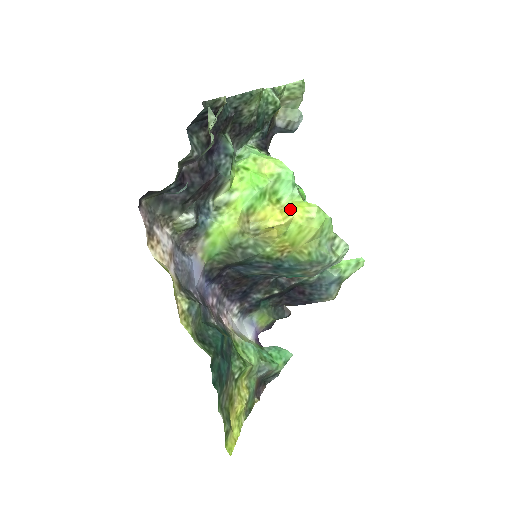
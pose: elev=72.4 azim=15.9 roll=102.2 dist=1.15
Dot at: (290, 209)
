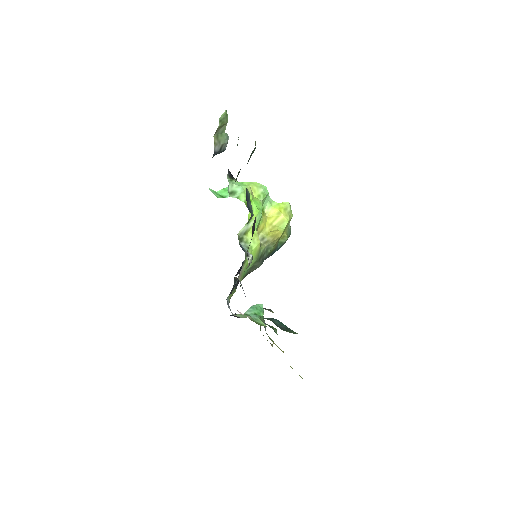
Dot at: (276, 213)
